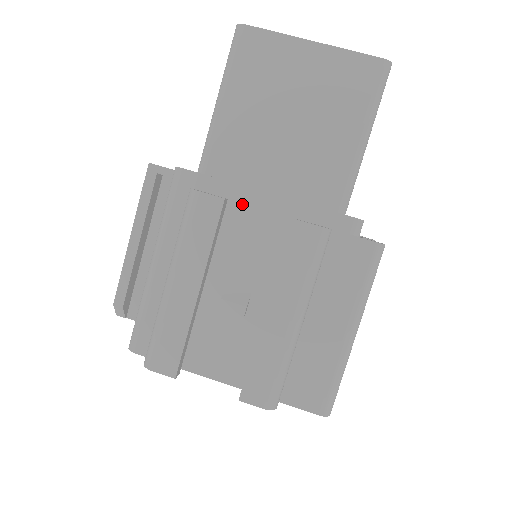
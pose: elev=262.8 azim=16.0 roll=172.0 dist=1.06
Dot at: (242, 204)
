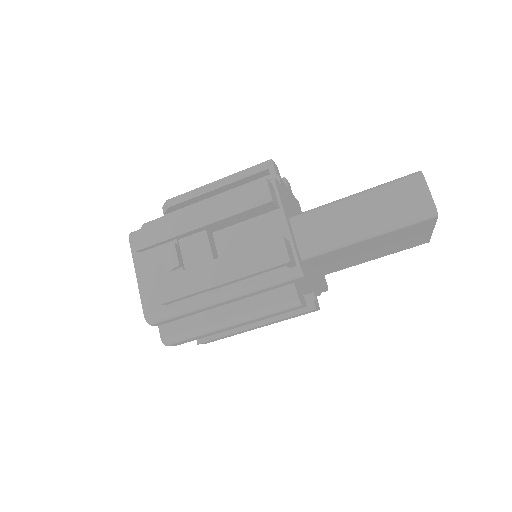
Dot at: (302, 287)
